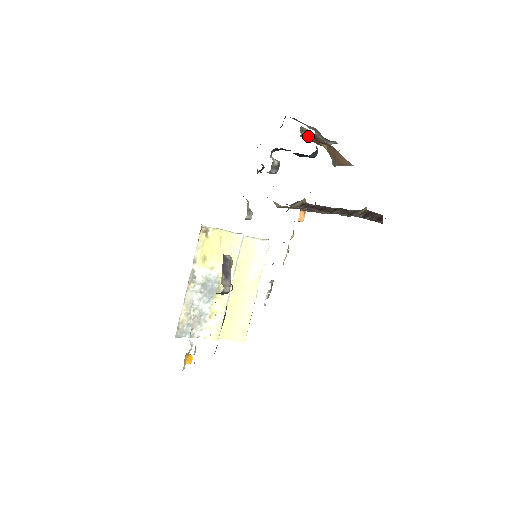
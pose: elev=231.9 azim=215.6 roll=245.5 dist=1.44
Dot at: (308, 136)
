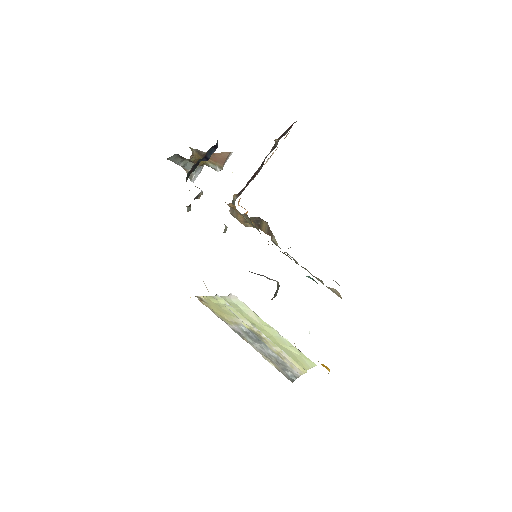
Dot at: (194, 154)
